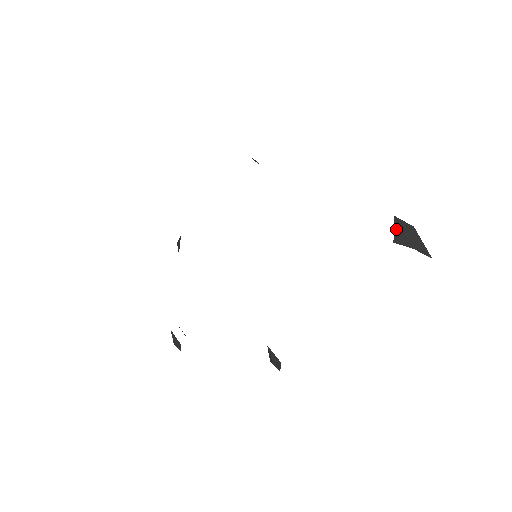
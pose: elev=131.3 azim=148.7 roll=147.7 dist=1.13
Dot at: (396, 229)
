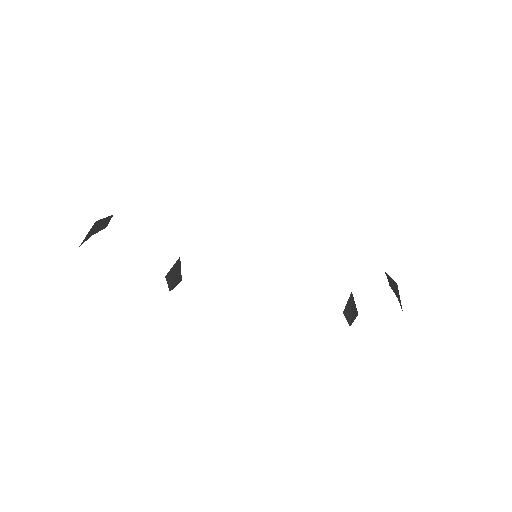
Dot at: (388, 279)
